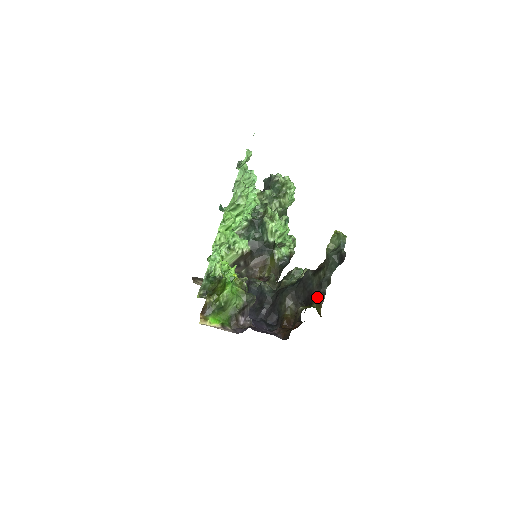
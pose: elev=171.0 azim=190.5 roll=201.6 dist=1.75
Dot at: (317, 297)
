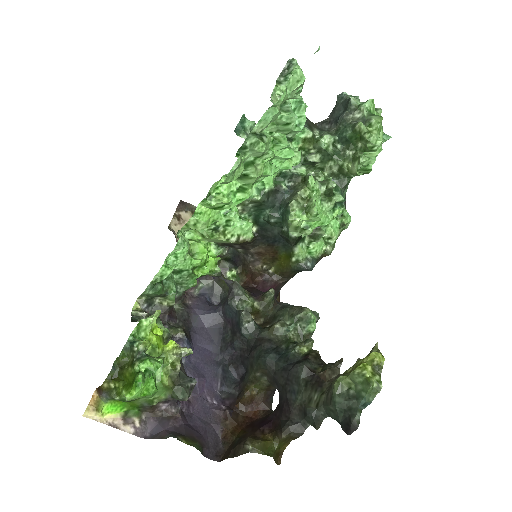
Dot at: (288, 431)
